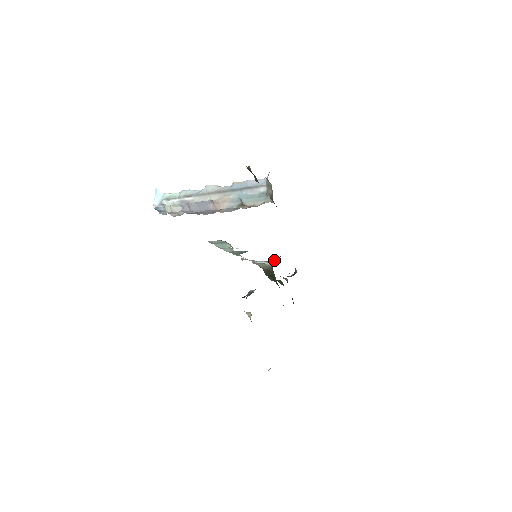
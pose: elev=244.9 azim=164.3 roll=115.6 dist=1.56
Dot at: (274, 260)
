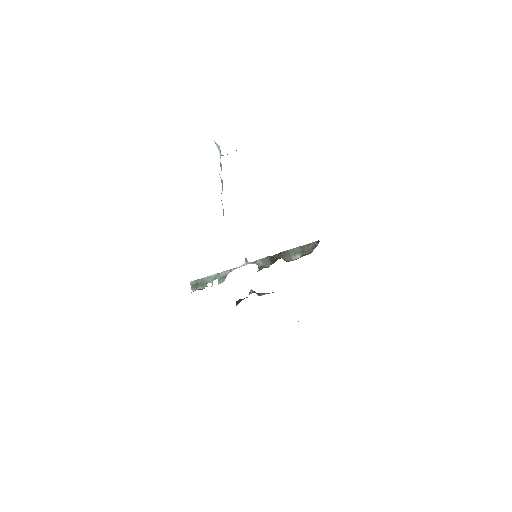
Dot at: (262, 268)
